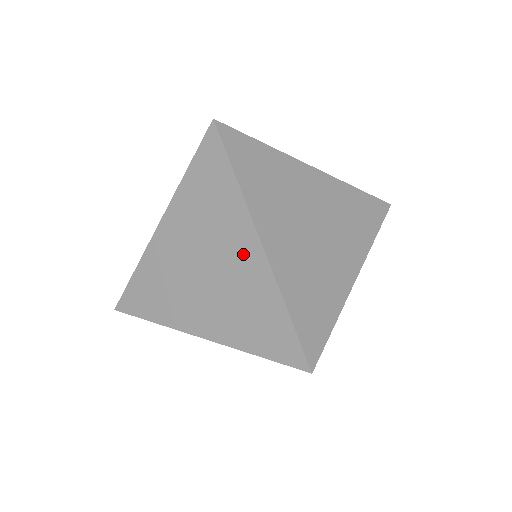
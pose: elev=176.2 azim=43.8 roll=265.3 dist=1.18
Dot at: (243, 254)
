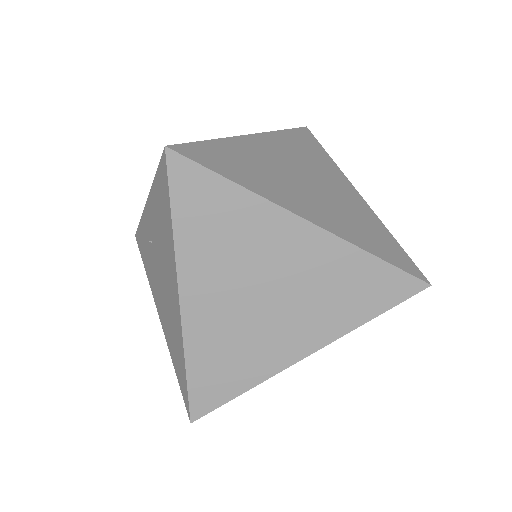
Dot at: (345, 191)
